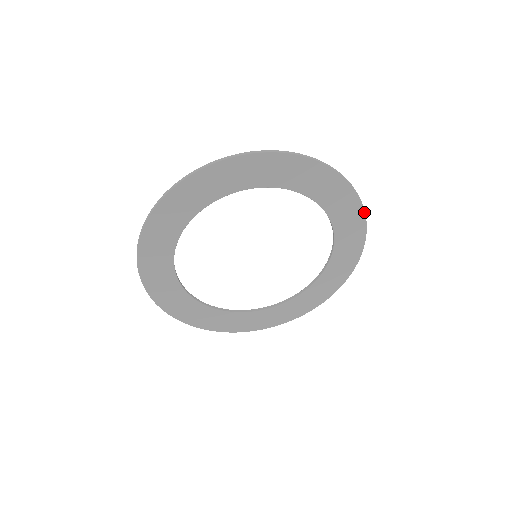
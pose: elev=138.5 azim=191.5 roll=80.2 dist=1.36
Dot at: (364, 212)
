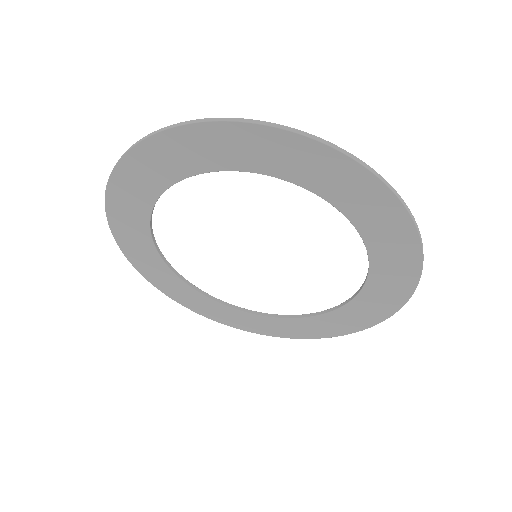
Dot at: (422, 253)
